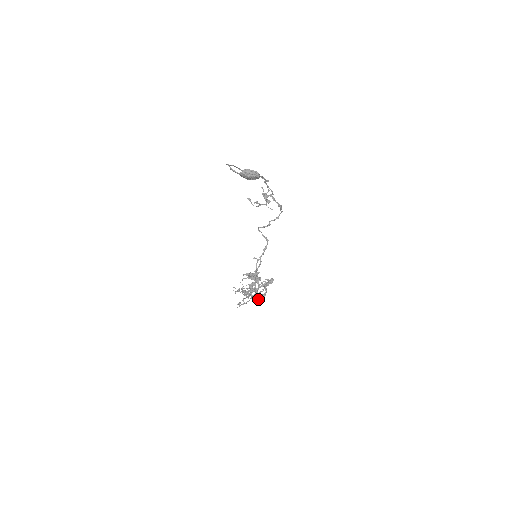
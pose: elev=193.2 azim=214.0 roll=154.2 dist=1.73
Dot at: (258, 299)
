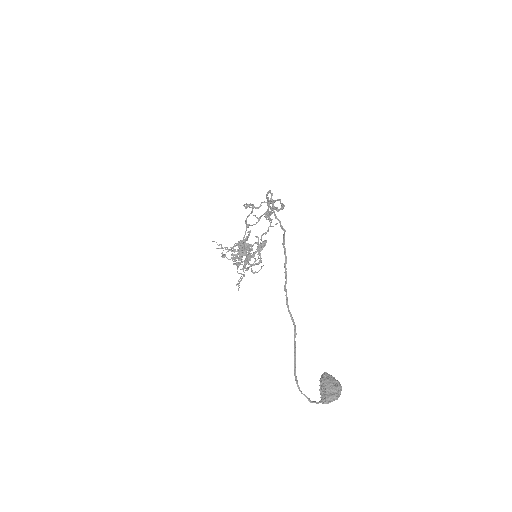
Dot at: (256, 272)
